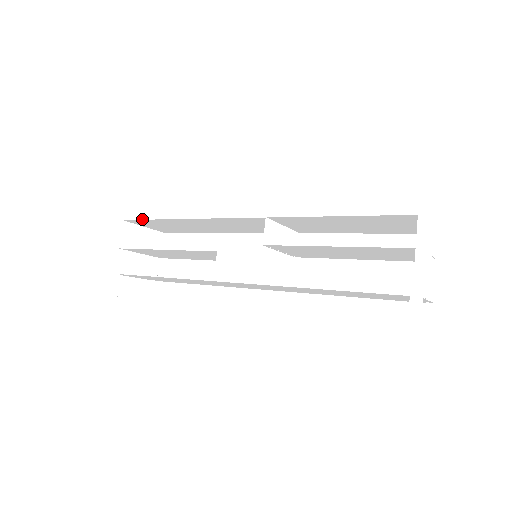
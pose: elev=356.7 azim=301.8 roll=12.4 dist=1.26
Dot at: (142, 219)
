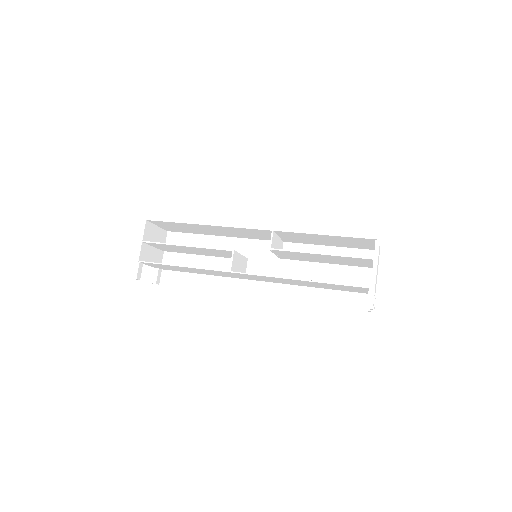
Dot at: (165, 221)
